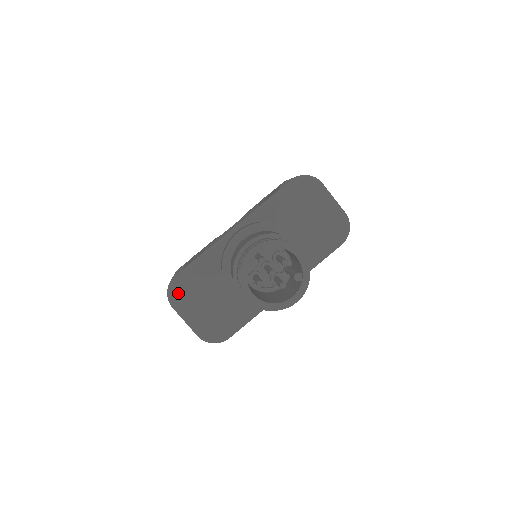
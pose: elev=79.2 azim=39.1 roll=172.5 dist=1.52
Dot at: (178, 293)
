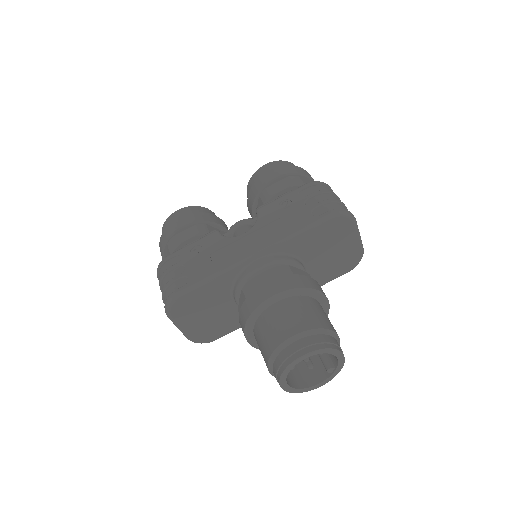
Dot at: (178, 308)
